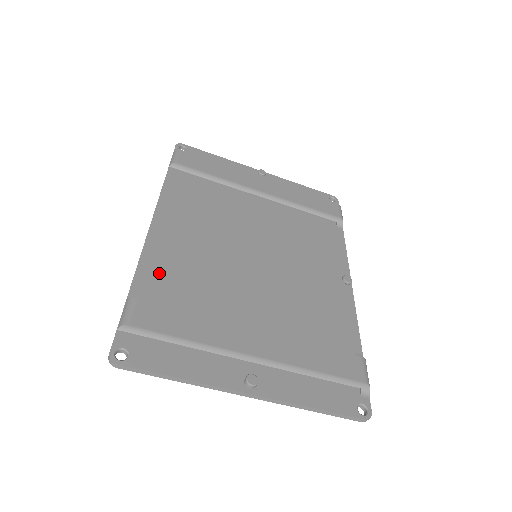
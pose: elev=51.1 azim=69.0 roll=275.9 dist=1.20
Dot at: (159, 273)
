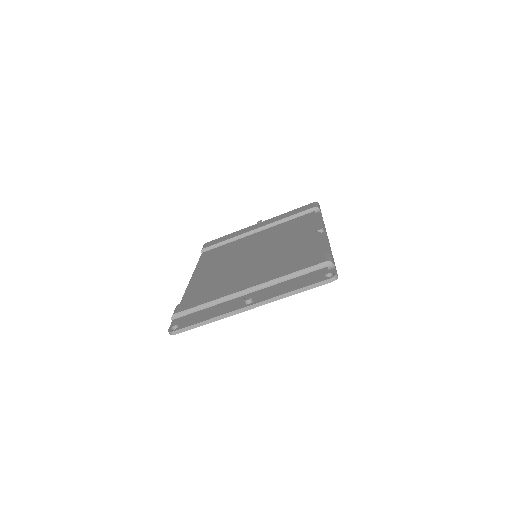
Dot at: (195, 292)
